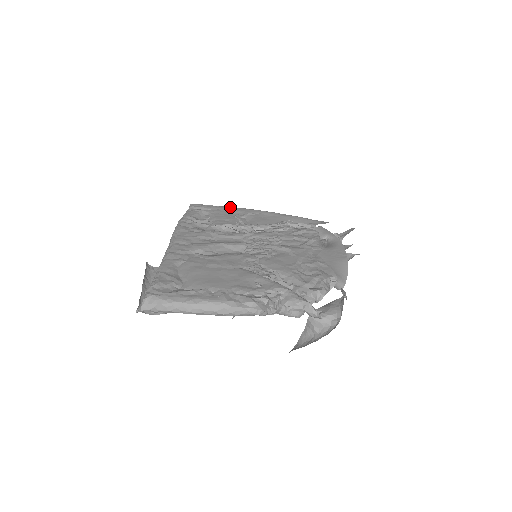
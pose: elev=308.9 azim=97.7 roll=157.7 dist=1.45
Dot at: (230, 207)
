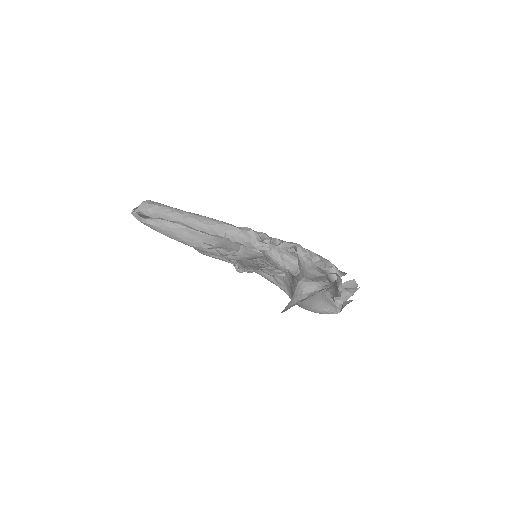
Dot at: occluded
